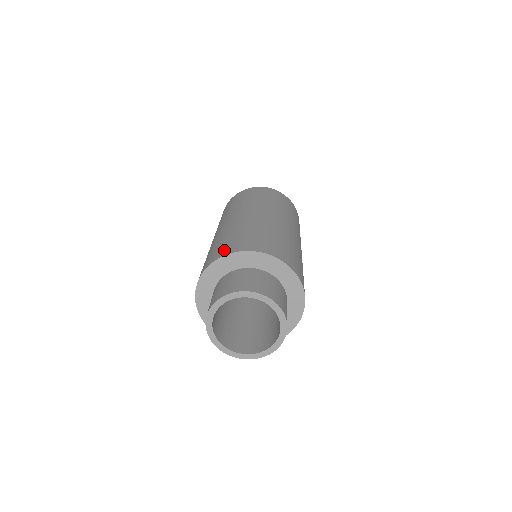
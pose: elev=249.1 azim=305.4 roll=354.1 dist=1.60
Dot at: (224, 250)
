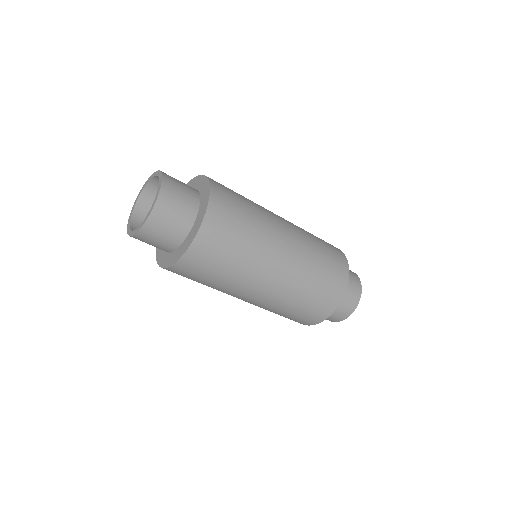
Dot at: occluded
